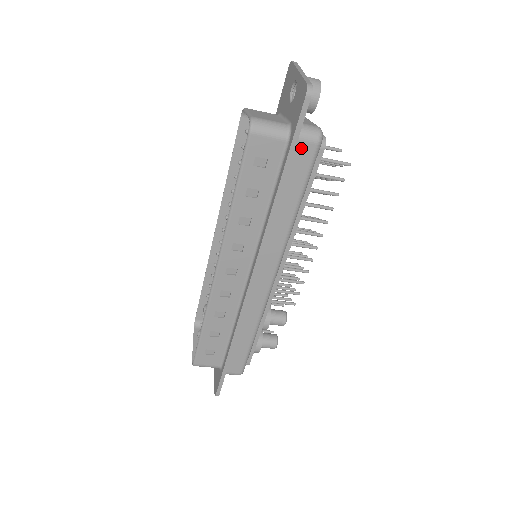
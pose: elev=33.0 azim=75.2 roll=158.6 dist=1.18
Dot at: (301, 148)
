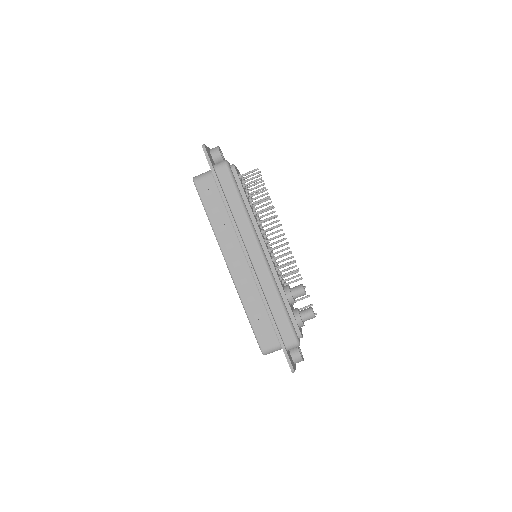
Dot at: (220, 173)
